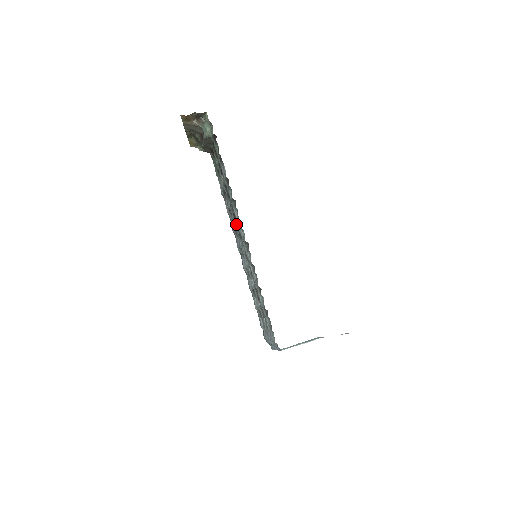
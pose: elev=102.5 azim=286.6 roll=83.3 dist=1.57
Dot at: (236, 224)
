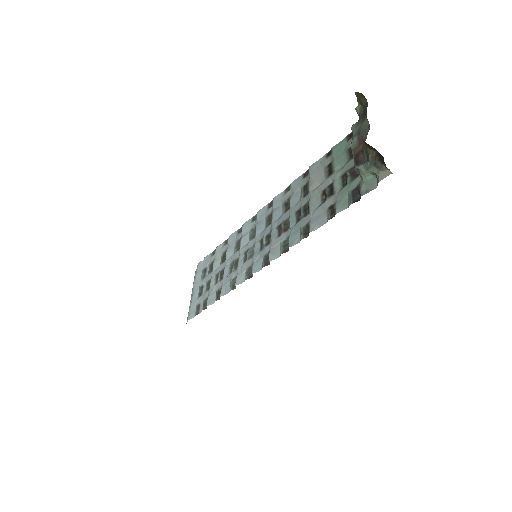
Dot at: (271, 237)
